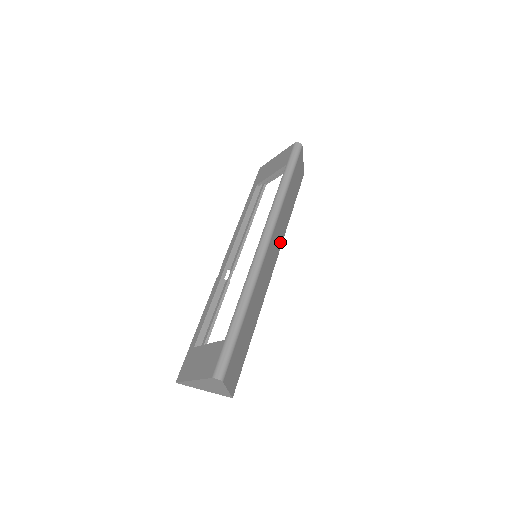
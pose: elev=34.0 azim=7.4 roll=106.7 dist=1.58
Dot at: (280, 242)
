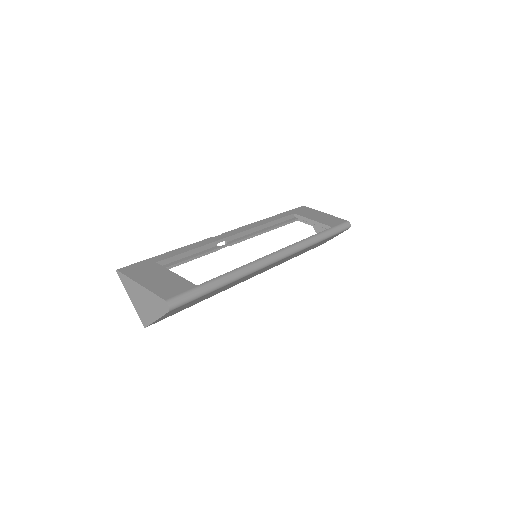
Dot at: occluded
